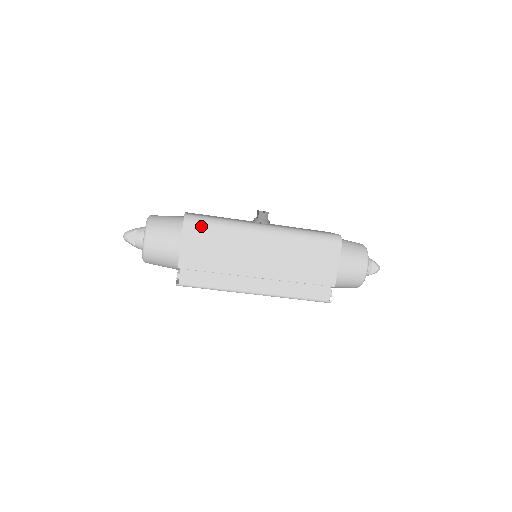
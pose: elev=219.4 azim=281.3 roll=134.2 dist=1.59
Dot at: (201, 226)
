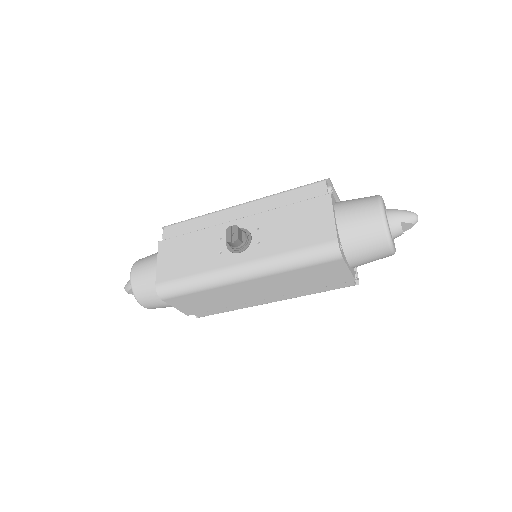
Dot at: (178, 296)
